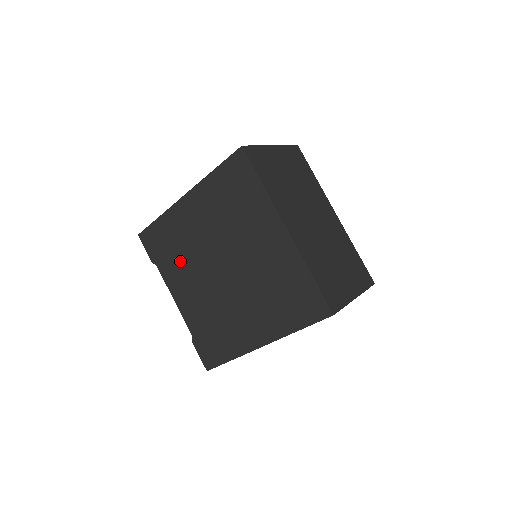
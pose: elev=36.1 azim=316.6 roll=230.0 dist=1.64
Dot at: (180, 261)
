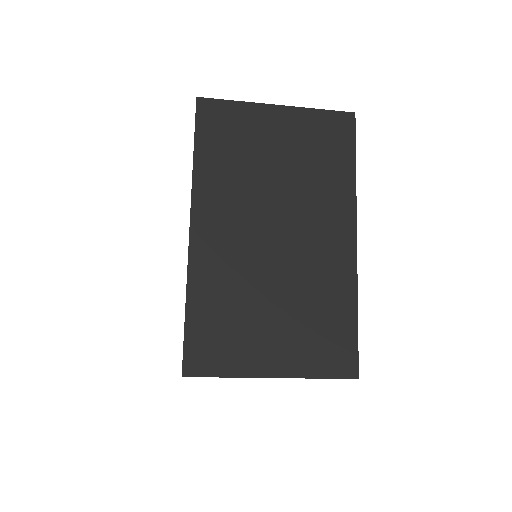
Dot at: occluded
